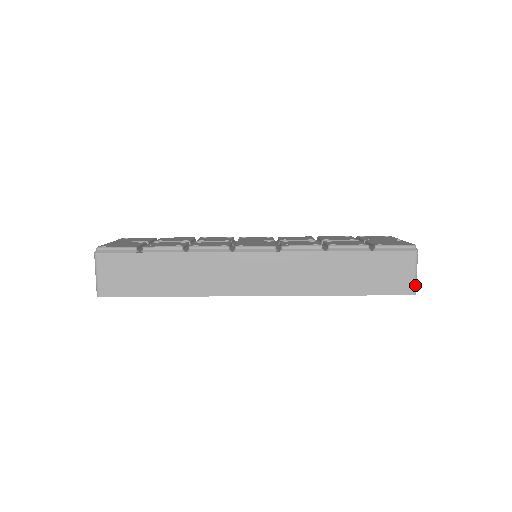
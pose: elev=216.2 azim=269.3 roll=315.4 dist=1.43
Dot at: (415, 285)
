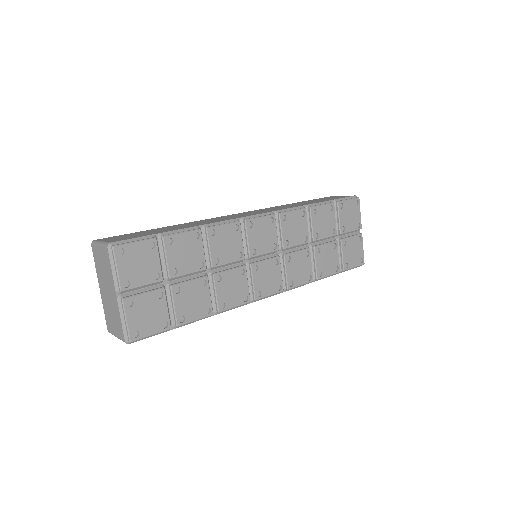
Dot at: occluded
